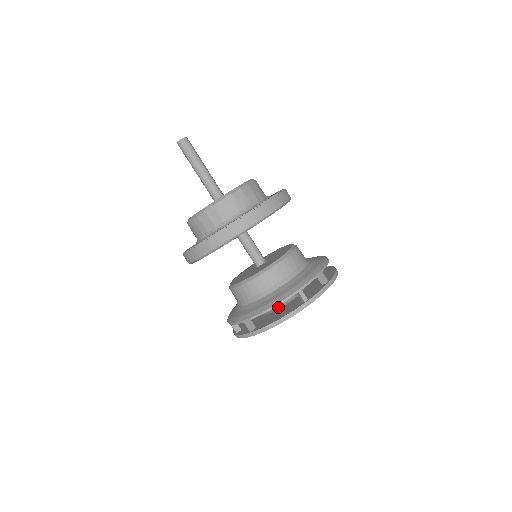
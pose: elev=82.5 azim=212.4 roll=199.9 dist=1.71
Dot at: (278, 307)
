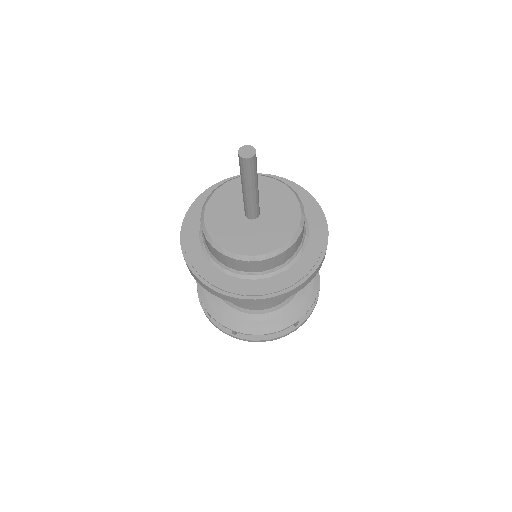
Dot at: occluded
